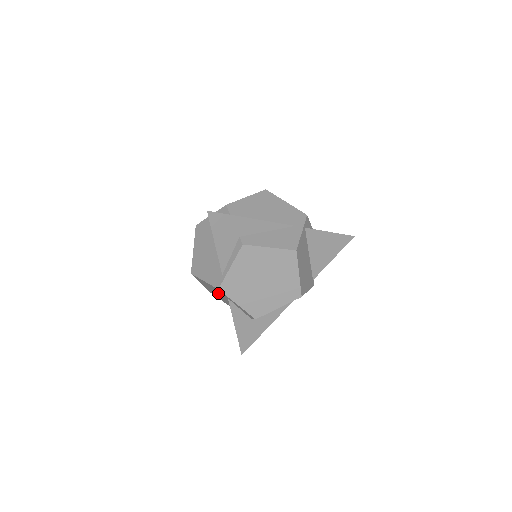
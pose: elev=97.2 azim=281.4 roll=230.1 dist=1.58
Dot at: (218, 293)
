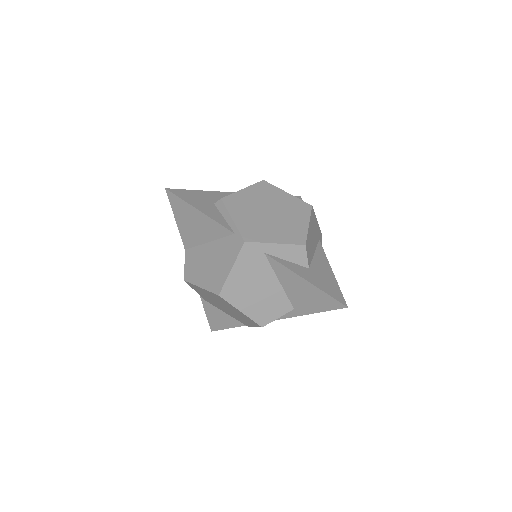
Dot at: (257, 277)
